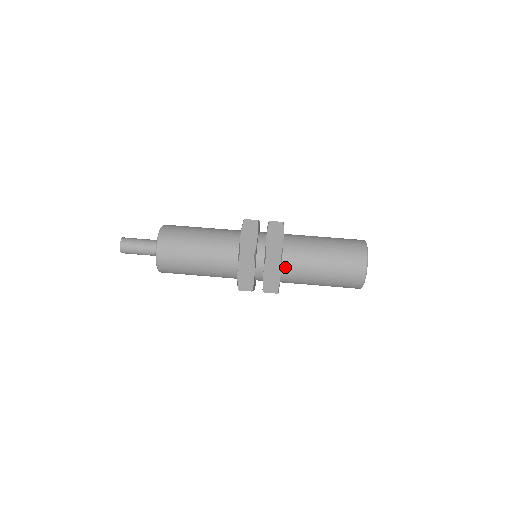
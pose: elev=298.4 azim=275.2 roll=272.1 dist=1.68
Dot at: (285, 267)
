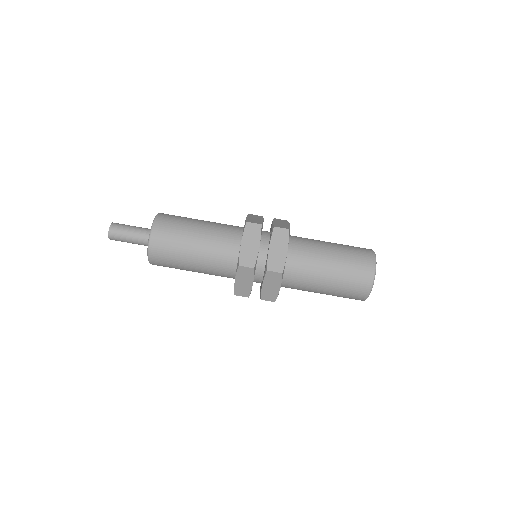
Dot at: occluded
